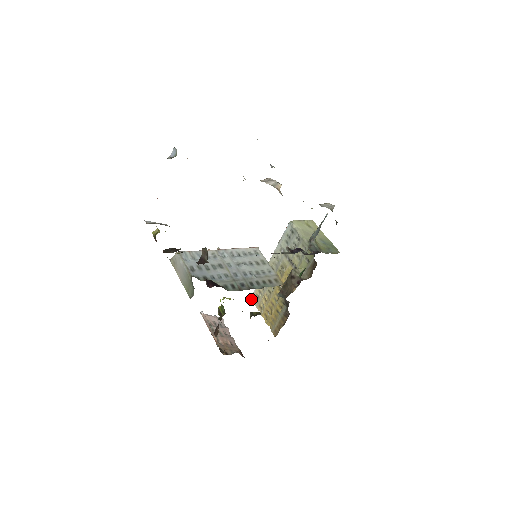
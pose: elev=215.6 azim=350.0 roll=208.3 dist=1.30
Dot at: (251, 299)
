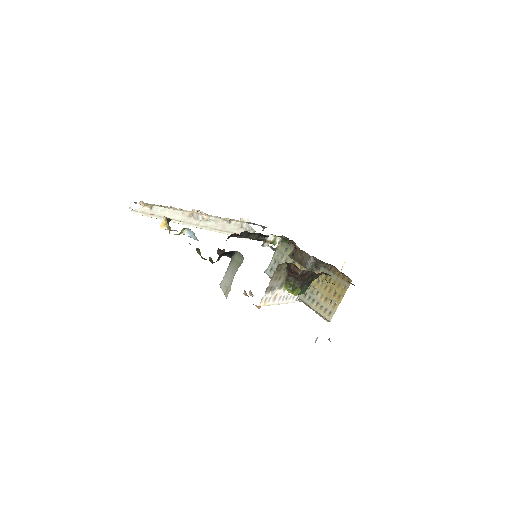
Dot at: (329, 320)
